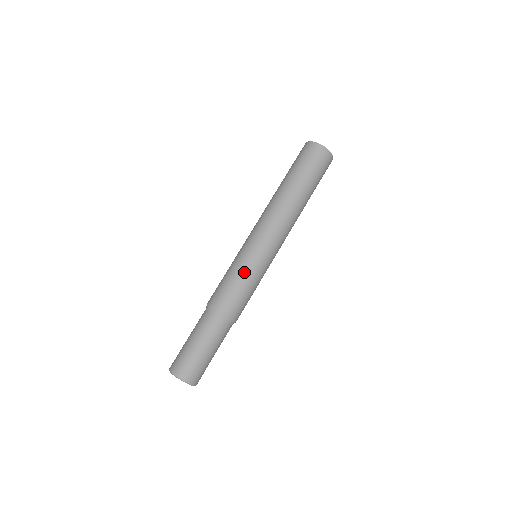
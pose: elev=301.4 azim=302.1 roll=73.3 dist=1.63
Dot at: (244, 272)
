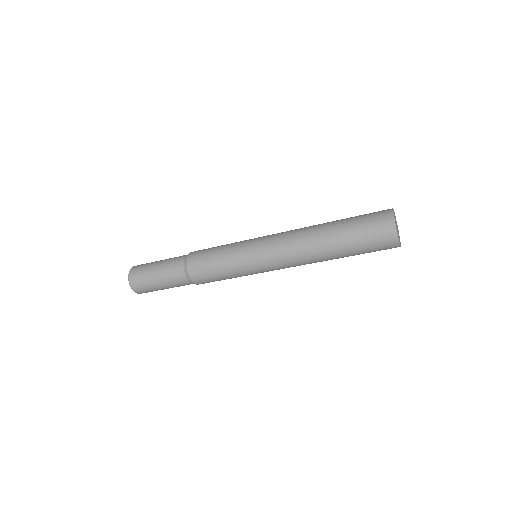
Dot at: (228, 262)
